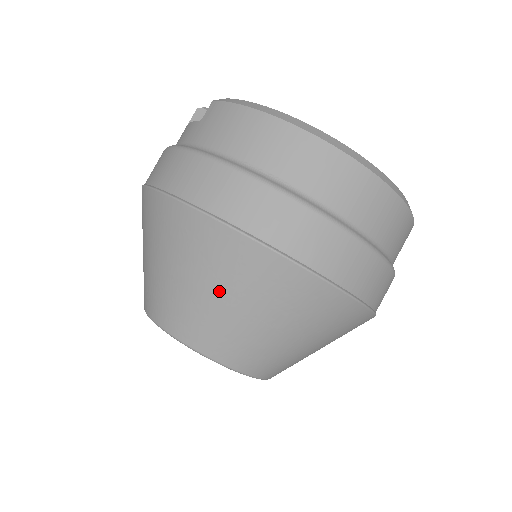
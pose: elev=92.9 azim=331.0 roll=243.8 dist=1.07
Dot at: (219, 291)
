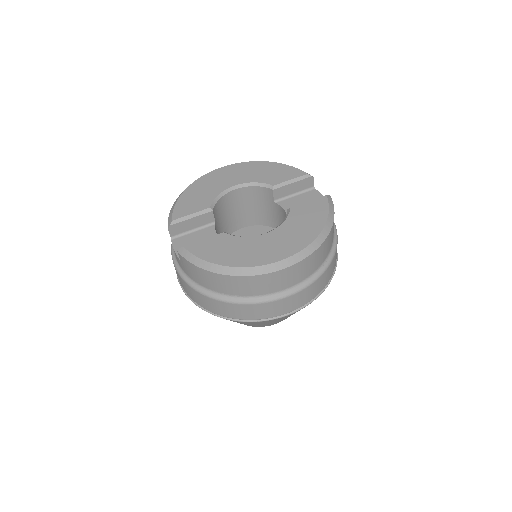
Dot at: (249, 324)
